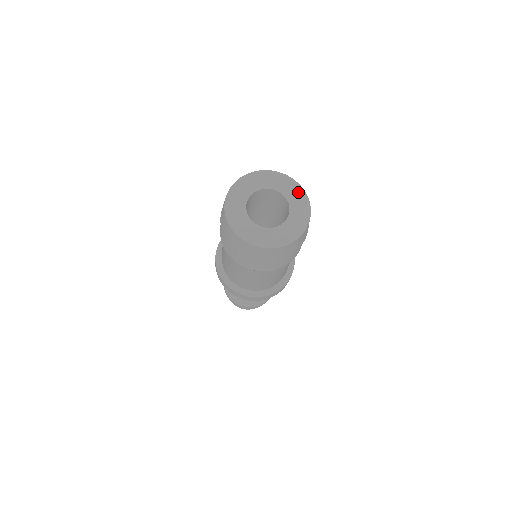
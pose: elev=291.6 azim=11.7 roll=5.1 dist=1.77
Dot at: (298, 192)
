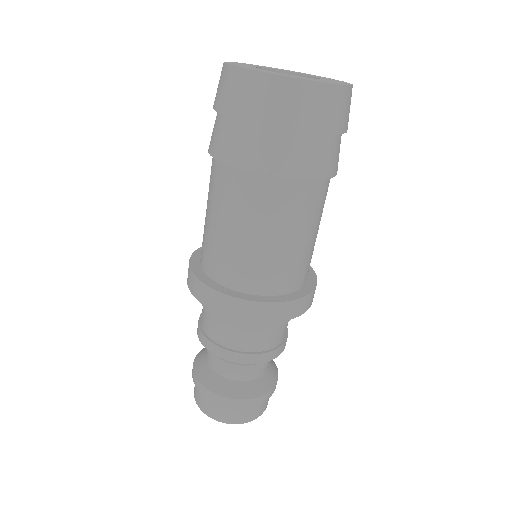
Dot at: (336, 80)
